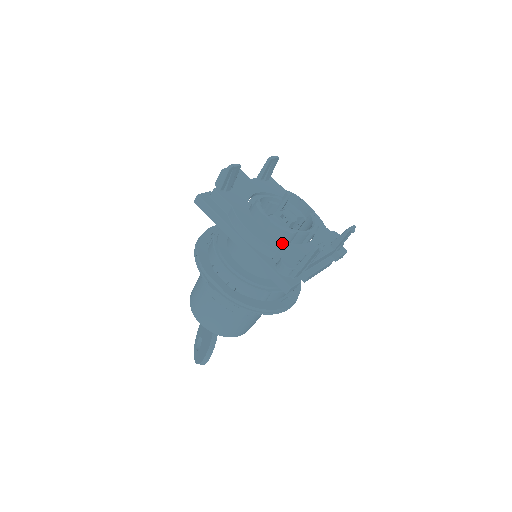
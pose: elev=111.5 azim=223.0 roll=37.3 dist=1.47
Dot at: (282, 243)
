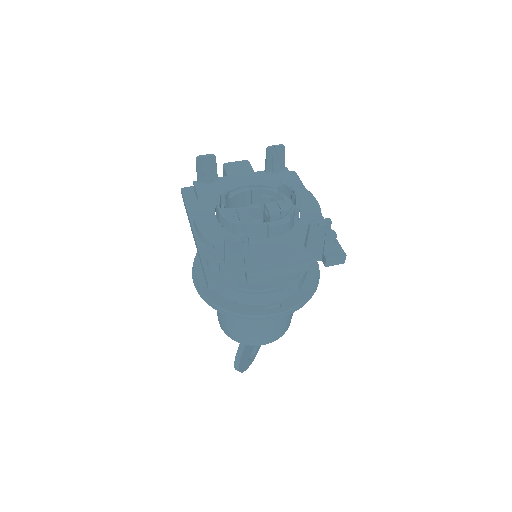
Dot at: (228, 235)
